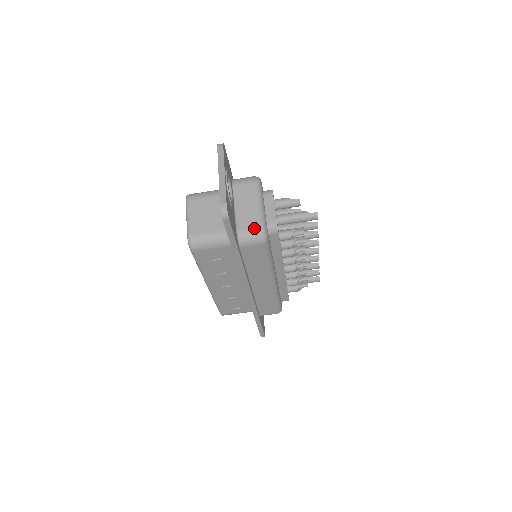
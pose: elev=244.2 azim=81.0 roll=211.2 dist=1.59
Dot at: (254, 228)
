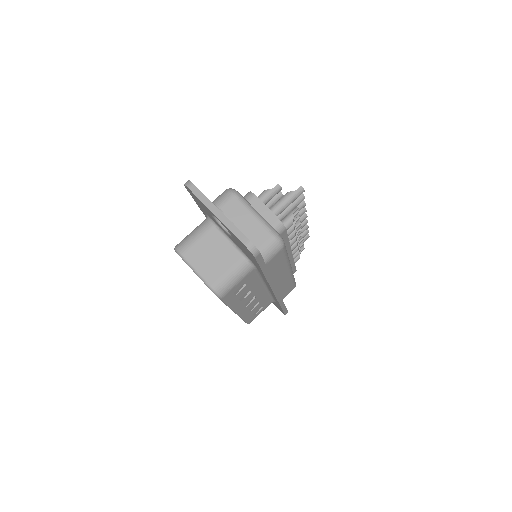
Dot at: (268, 240)
